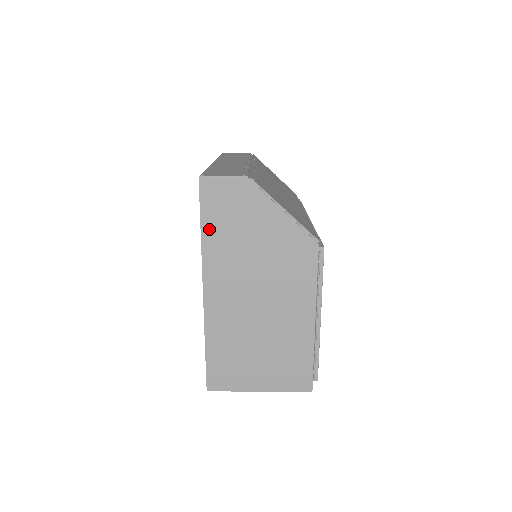
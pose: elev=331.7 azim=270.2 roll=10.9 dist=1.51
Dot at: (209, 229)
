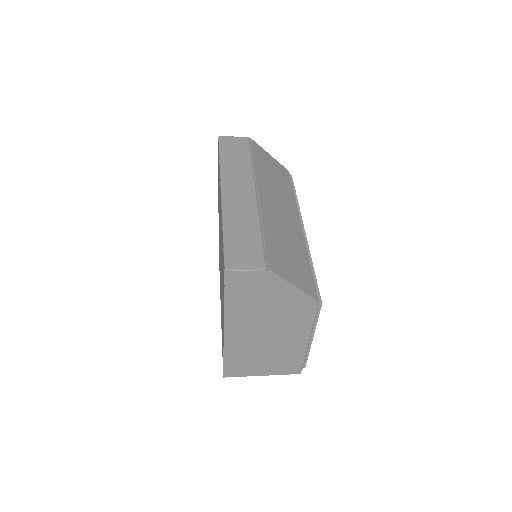
Dot at: (231, 299)
